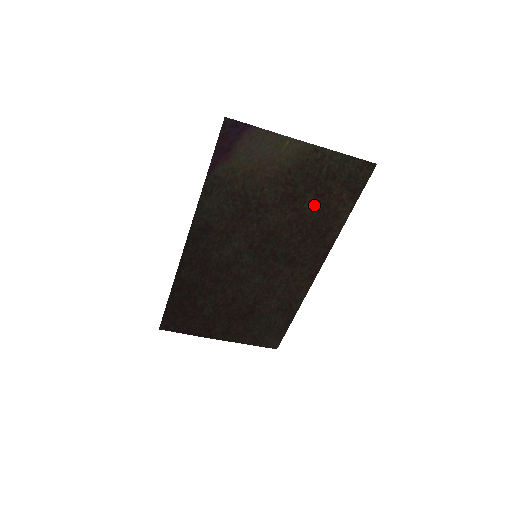
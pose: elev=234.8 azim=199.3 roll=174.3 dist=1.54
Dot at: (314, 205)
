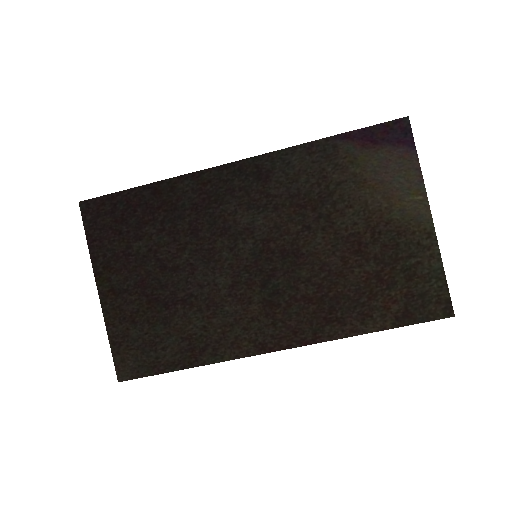
Dot at: (363, 280)
